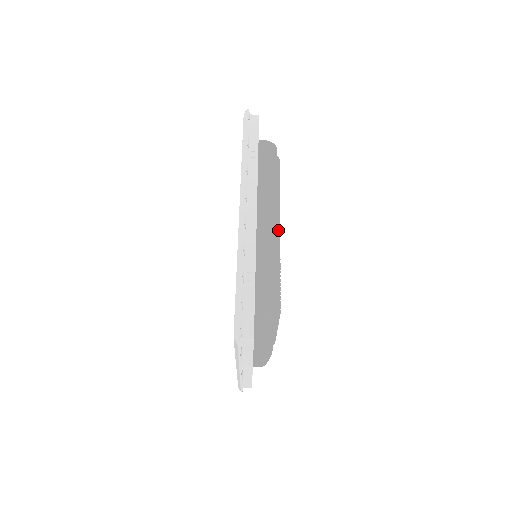
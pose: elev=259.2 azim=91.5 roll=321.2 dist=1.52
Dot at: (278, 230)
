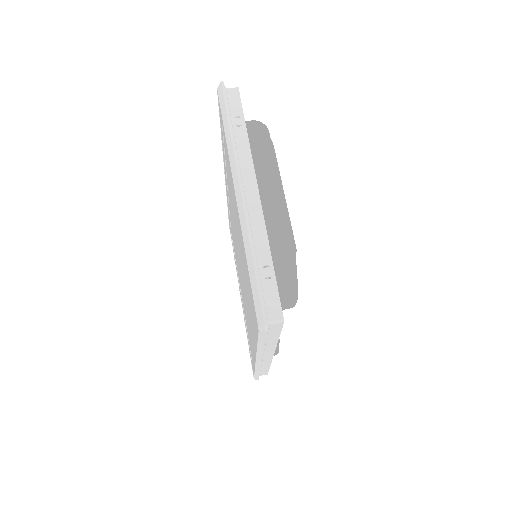
Dot at: occluded
